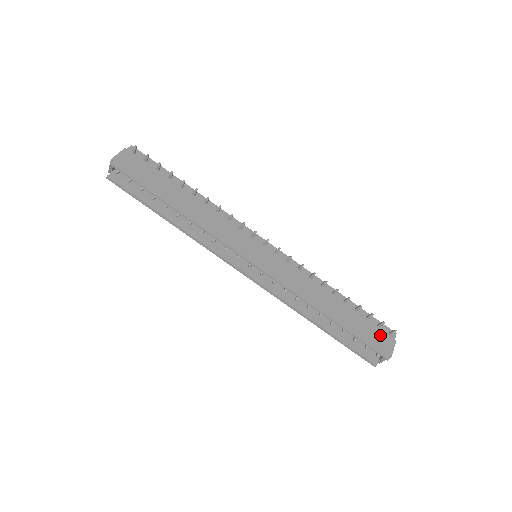
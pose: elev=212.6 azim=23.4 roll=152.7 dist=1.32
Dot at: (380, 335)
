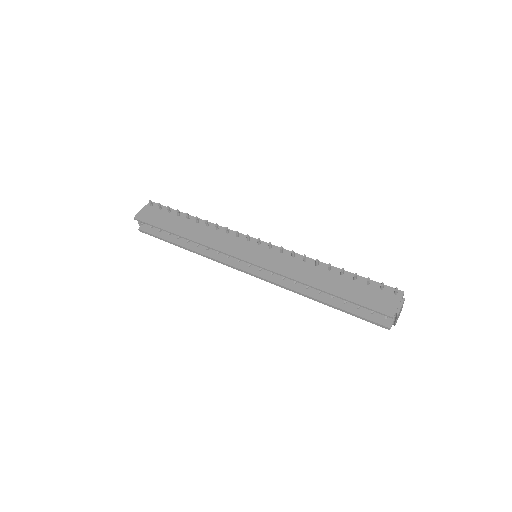
Dot at: (383, 297)
